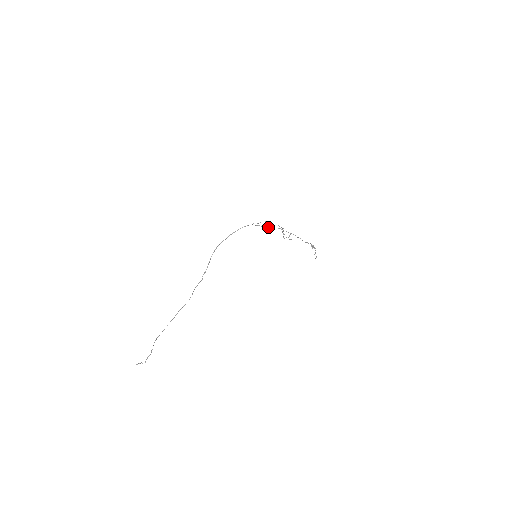
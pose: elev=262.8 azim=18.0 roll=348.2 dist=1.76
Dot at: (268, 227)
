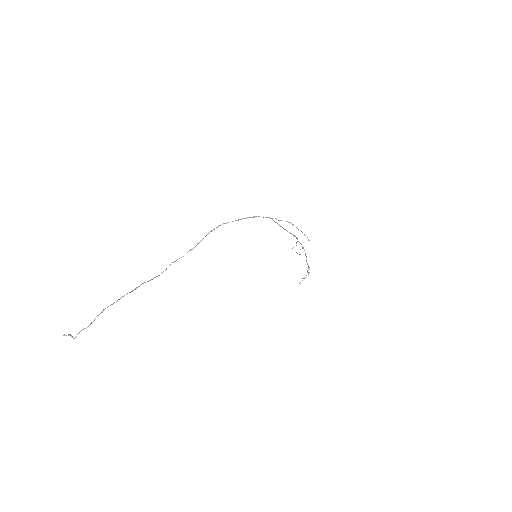
Dot at: (285, 229)
